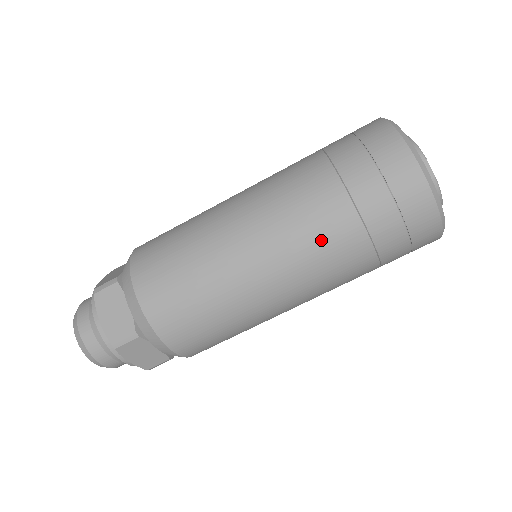
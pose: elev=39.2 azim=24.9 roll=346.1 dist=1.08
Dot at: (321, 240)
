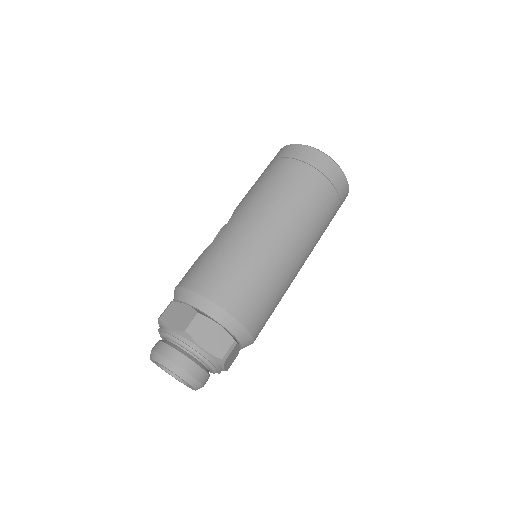
Dot at: (314, 226)
